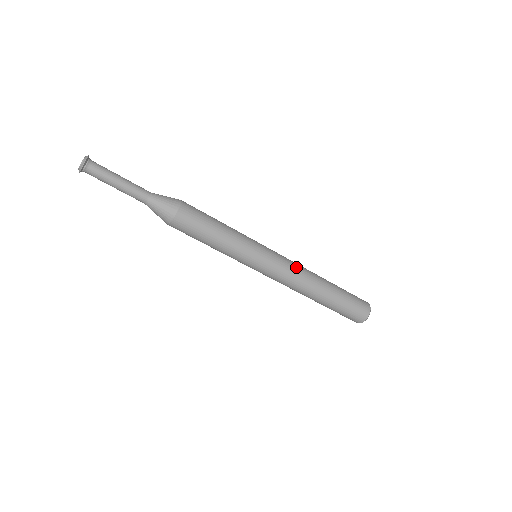
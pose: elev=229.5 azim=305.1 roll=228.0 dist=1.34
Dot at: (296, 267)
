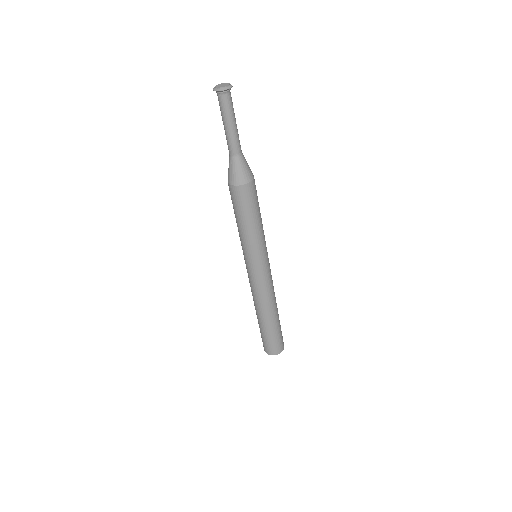
Dot at: occluded
